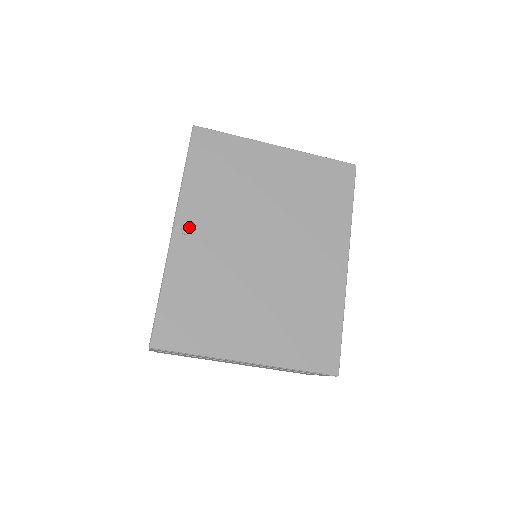
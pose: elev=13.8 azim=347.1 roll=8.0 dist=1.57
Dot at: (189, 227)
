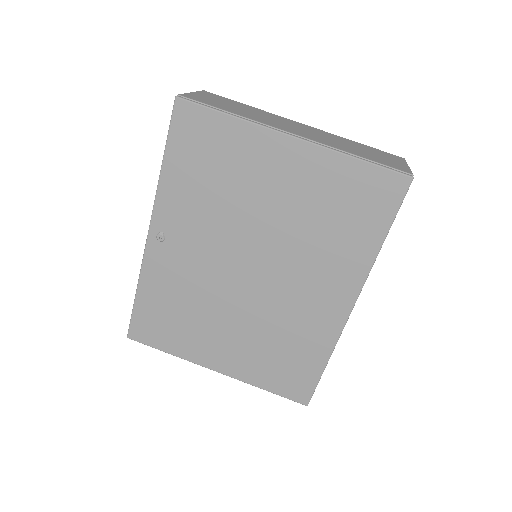
Dot at: (165, 234)
